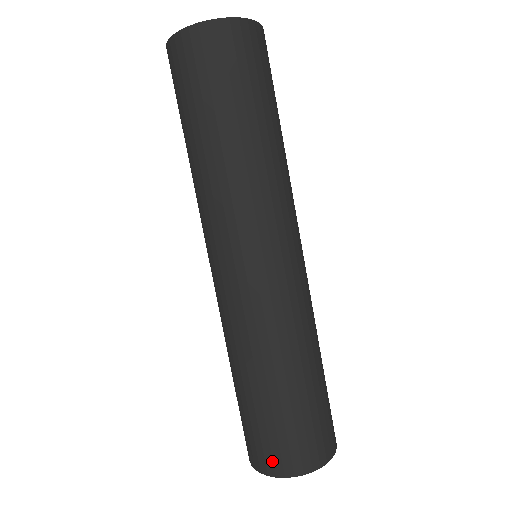
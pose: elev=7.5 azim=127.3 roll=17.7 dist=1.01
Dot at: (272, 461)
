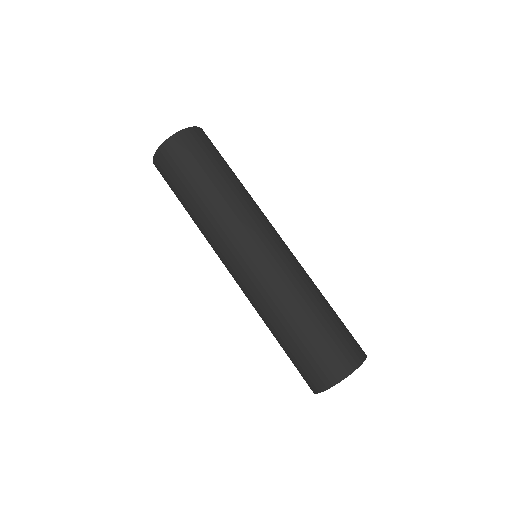
Dot at: (315, 381)
